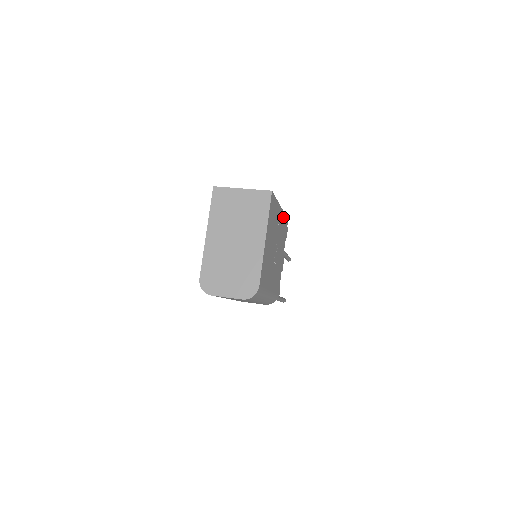
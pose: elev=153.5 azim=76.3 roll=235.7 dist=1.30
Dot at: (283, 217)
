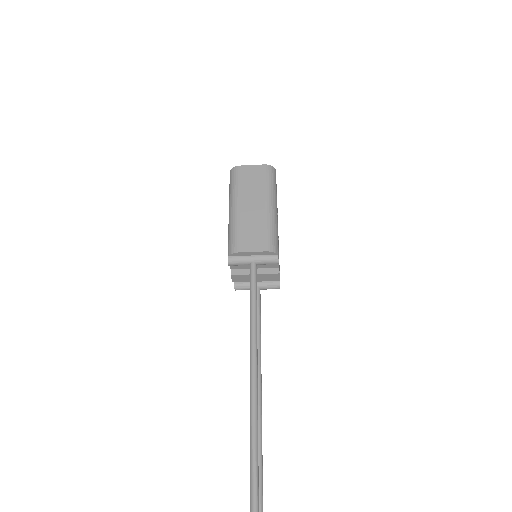
Dot at: occluded
